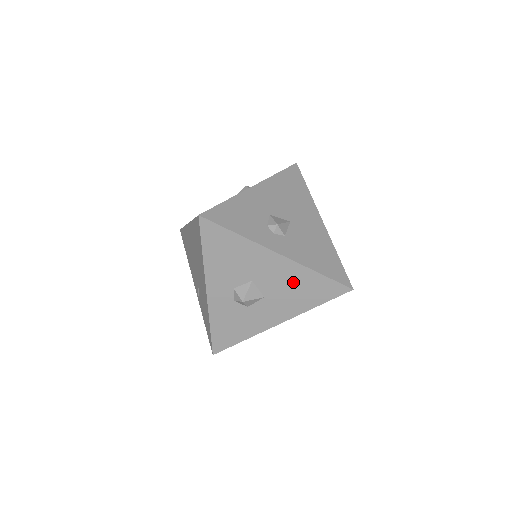
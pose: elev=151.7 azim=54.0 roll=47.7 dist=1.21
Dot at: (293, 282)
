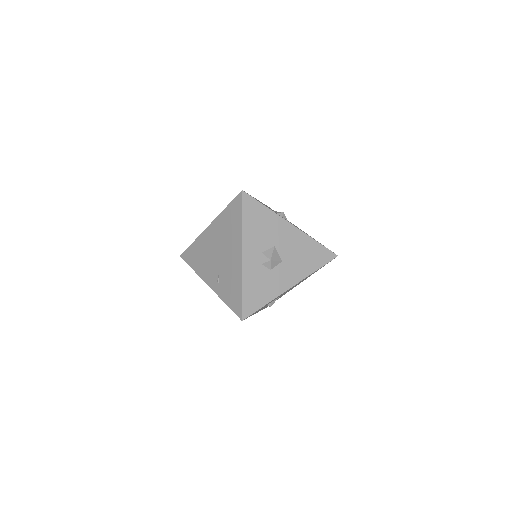
Dot at: (301, 248)
